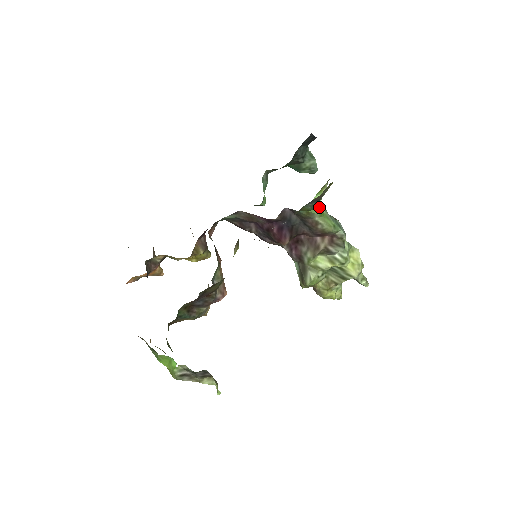
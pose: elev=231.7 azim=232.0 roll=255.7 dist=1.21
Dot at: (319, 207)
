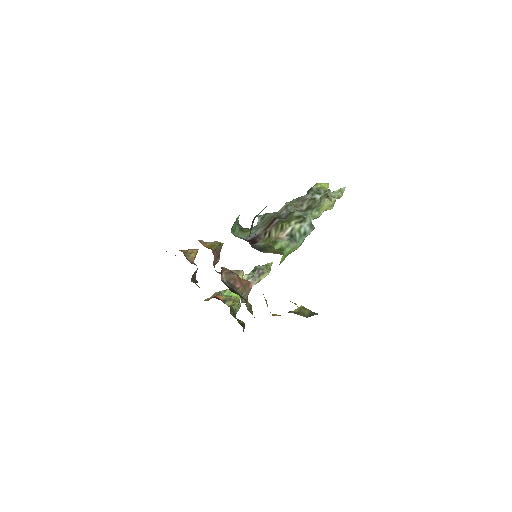
Dot at: (285, 256)
